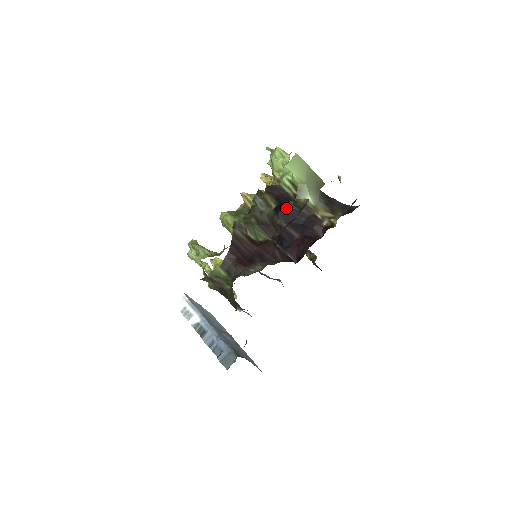
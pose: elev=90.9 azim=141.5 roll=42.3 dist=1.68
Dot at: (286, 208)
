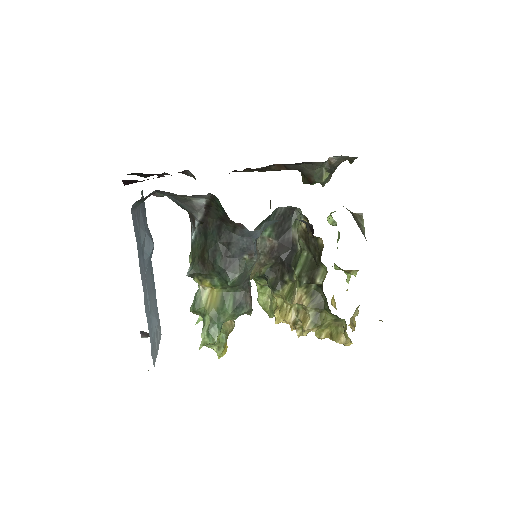
Dot at: occluded
